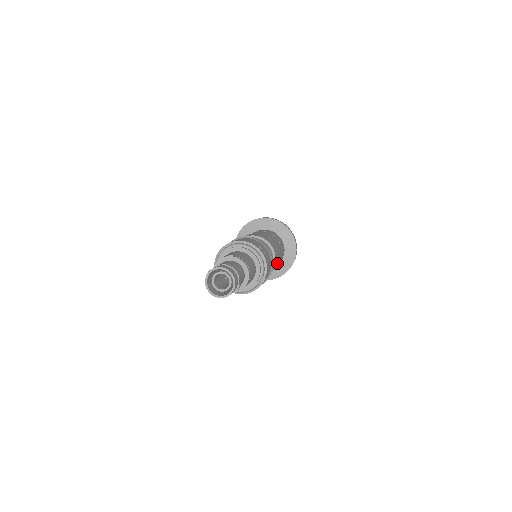
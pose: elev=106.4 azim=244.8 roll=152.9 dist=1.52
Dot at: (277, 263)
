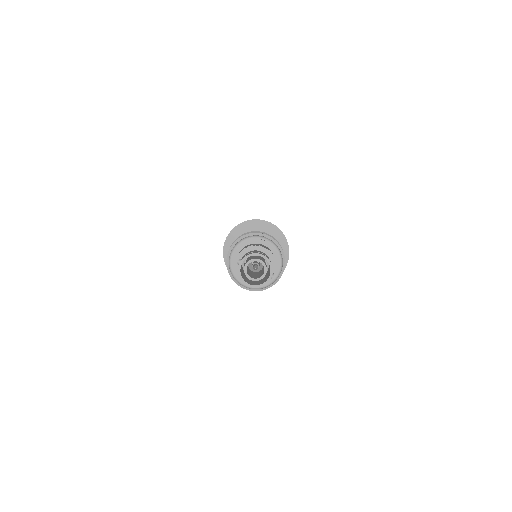
Dot at: occluded
